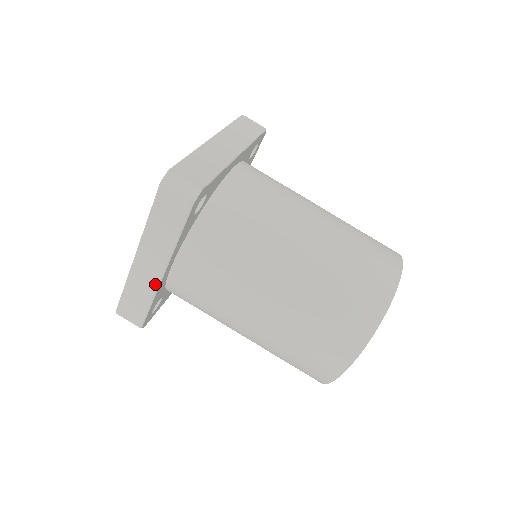
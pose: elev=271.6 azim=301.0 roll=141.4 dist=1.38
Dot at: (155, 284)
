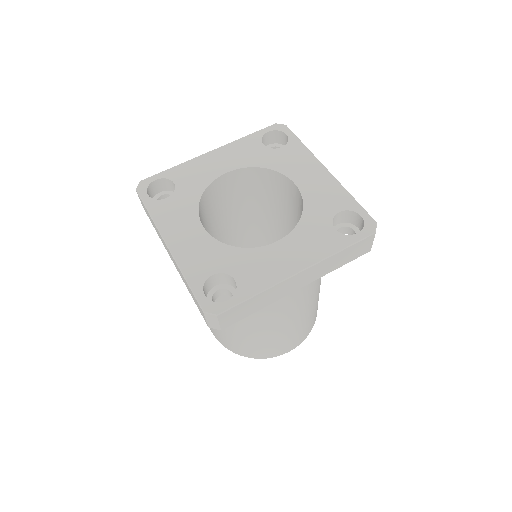
Dot at: (165, 248)
